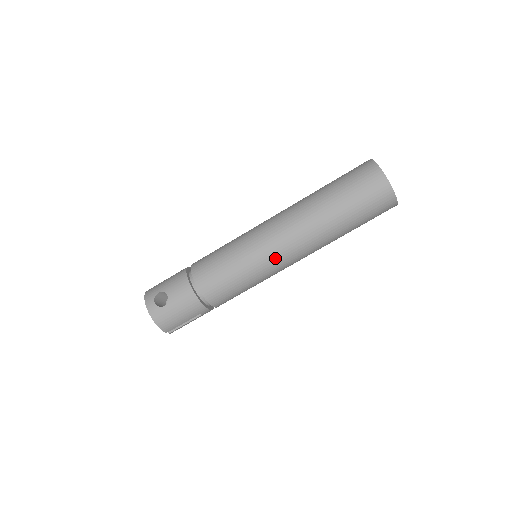
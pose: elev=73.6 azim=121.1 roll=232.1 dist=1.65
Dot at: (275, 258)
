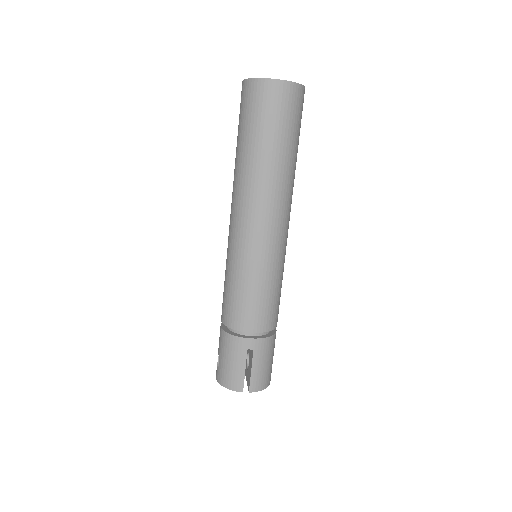
Dot at: (241, 238)
